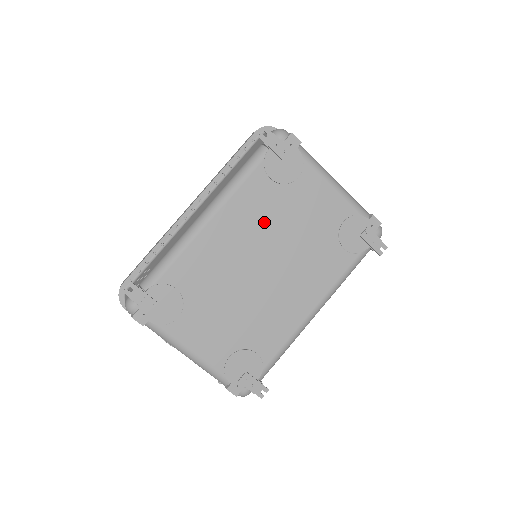
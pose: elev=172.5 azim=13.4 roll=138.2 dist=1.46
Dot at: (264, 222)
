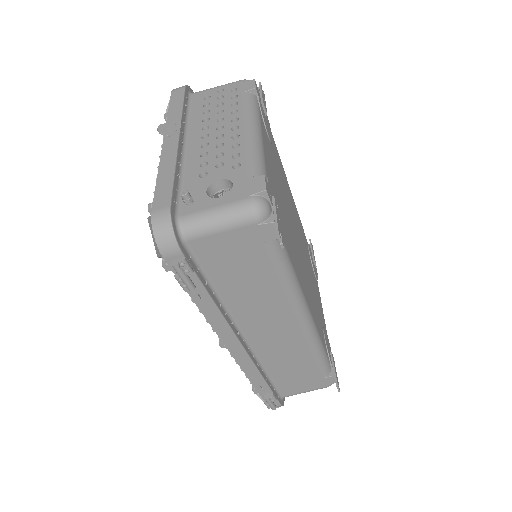
Dot at: occluded
